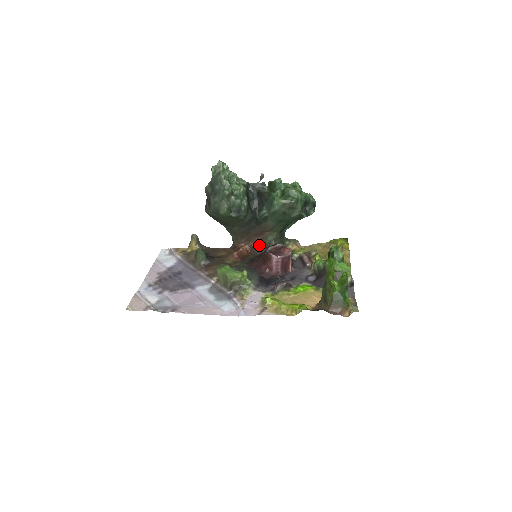
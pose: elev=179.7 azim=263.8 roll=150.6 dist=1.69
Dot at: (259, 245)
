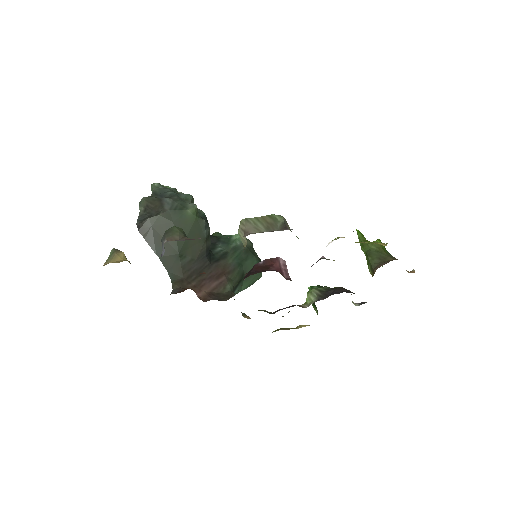
Dot at: (216, 294)
